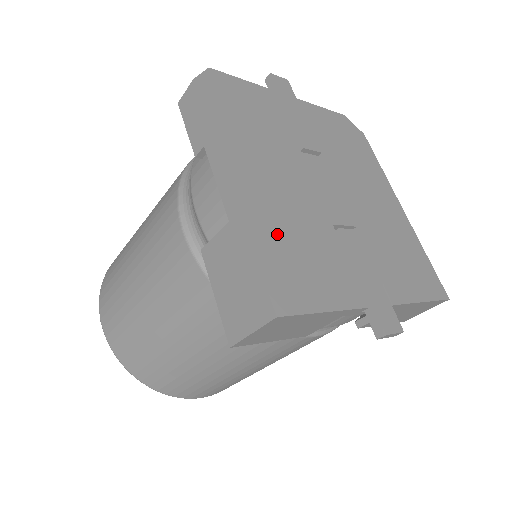
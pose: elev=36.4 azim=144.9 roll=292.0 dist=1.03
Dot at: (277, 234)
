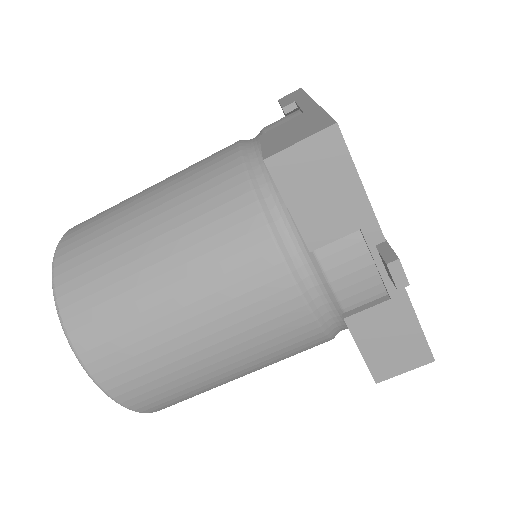
Dot at: occluded
